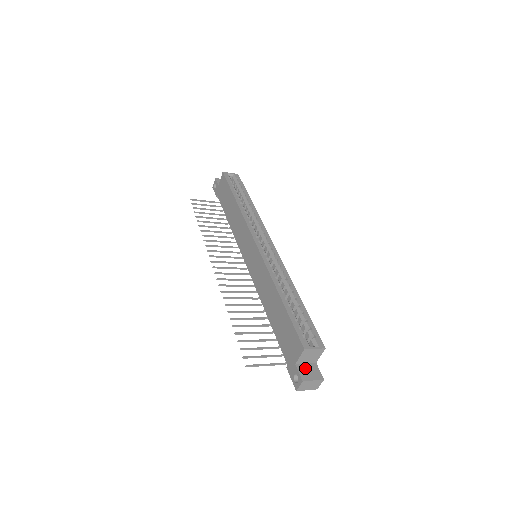
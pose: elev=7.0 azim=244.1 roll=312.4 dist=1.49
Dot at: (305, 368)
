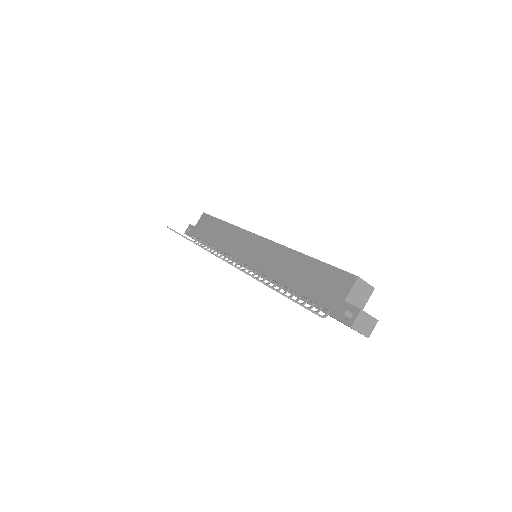
Dot at: occluded
